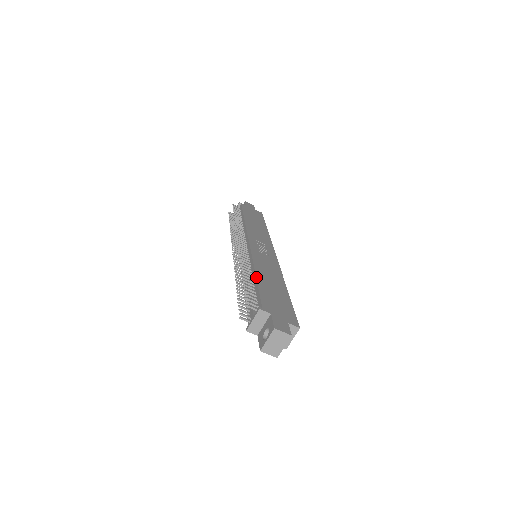
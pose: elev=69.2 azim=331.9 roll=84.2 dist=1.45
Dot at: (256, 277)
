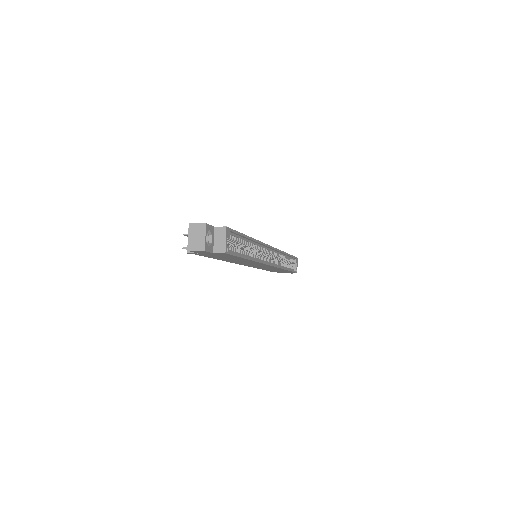
Dot at: occluded
